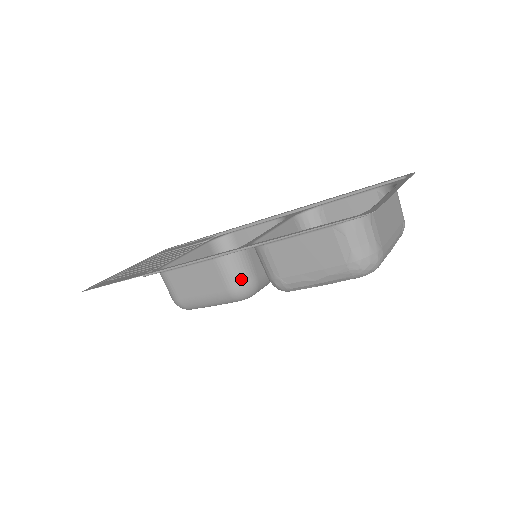
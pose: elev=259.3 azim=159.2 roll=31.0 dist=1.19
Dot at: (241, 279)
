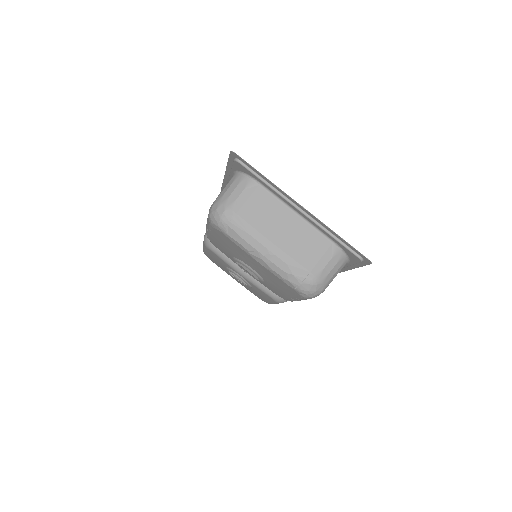
Dot at: occluded
